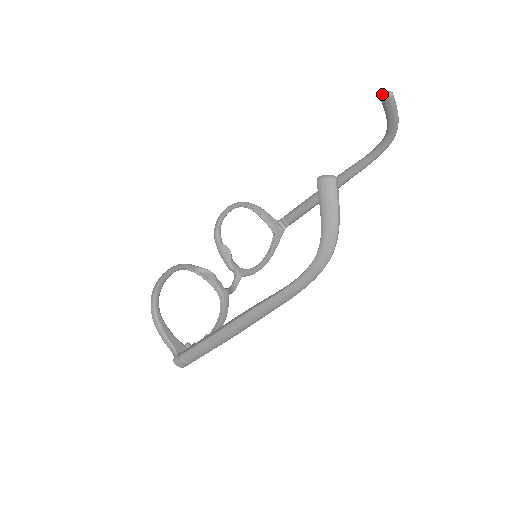
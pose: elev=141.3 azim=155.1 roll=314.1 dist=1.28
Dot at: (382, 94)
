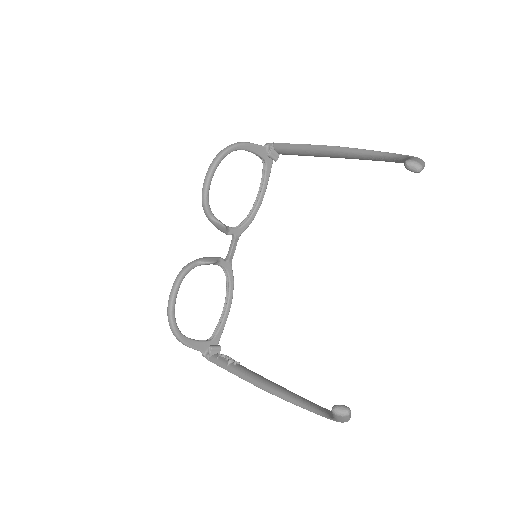
Dot at: (408, 168)
